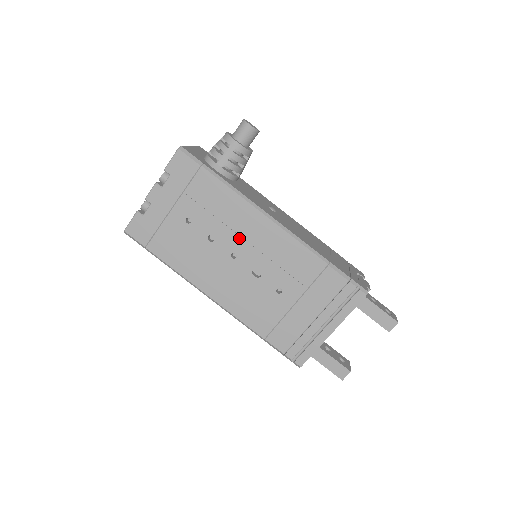
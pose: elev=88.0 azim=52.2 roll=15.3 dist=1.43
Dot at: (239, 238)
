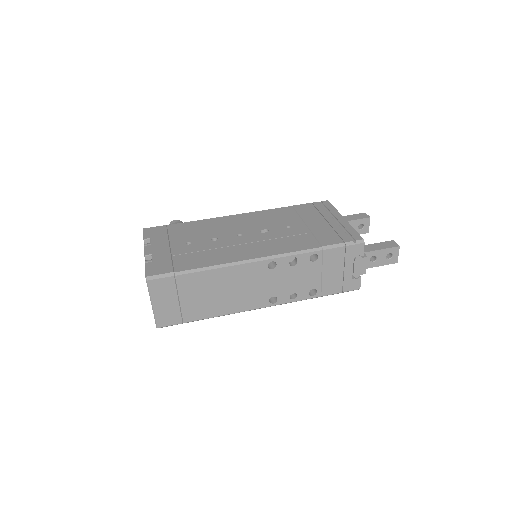
Dot at: (231, 229)
